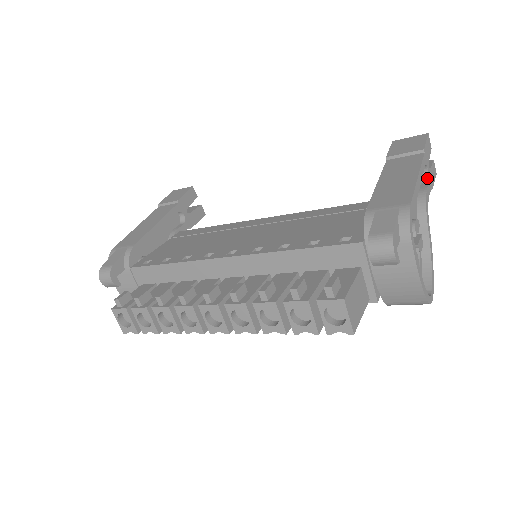
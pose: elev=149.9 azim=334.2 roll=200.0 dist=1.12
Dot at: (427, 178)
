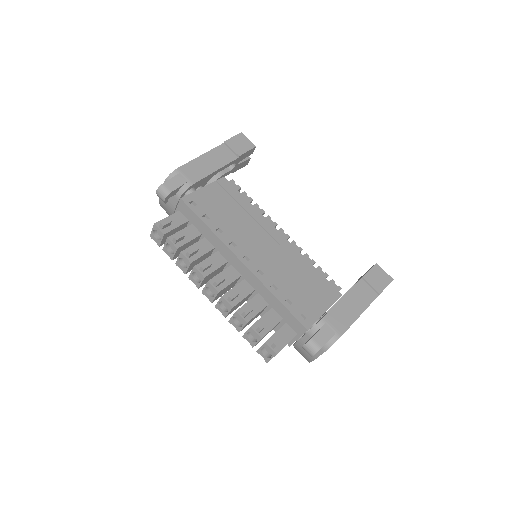
Dot at: occluded
